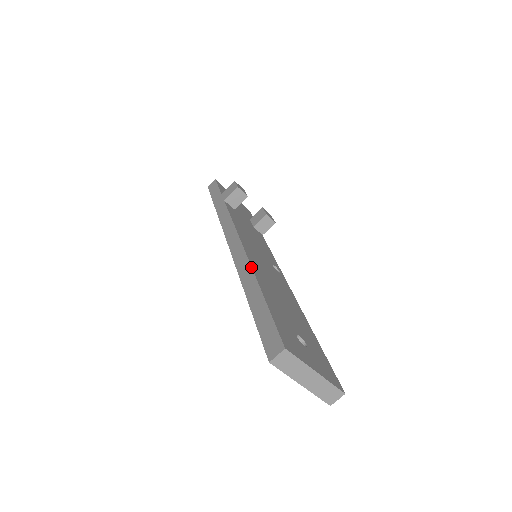
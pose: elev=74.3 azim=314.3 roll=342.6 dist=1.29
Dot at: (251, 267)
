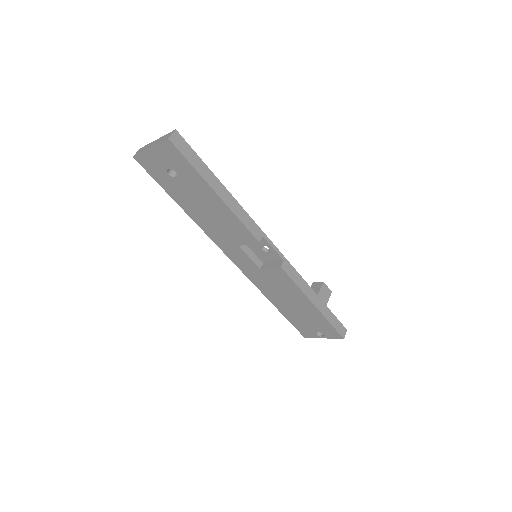
Dot at: occluded
